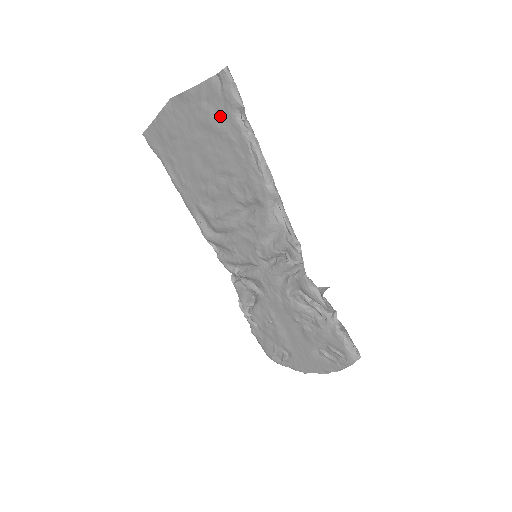
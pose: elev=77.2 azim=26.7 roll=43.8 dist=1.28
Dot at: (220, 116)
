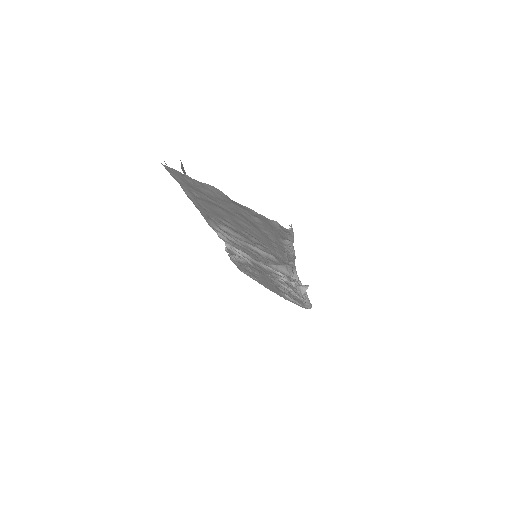
Dot at: (267, 229)
